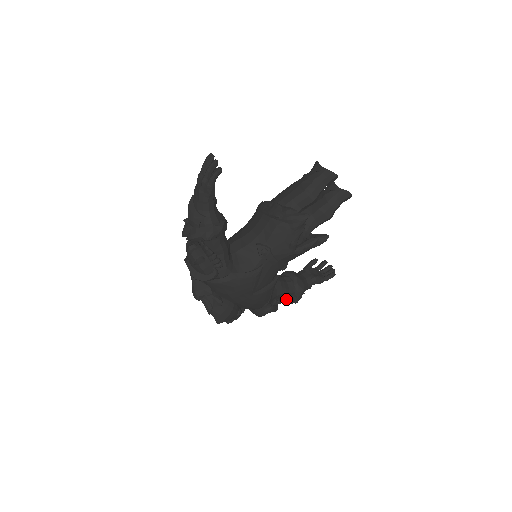
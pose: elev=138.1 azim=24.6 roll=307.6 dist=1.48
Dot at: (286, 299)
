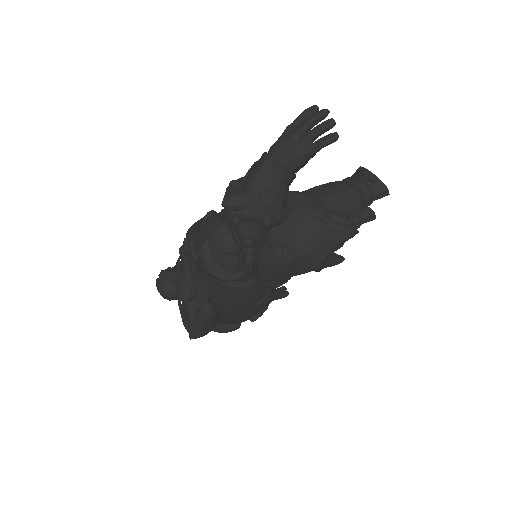
Dot at: occluded
